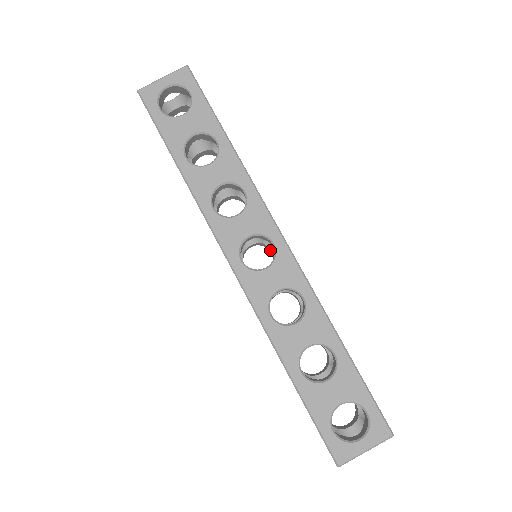
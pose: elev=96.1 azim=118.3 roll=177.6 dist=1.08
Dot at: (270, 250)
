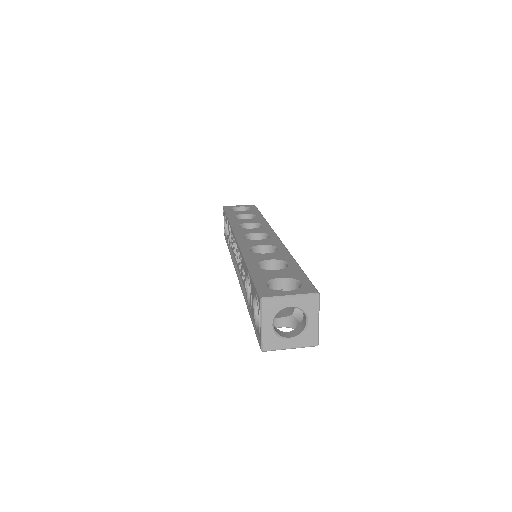
Dot at: occluded
